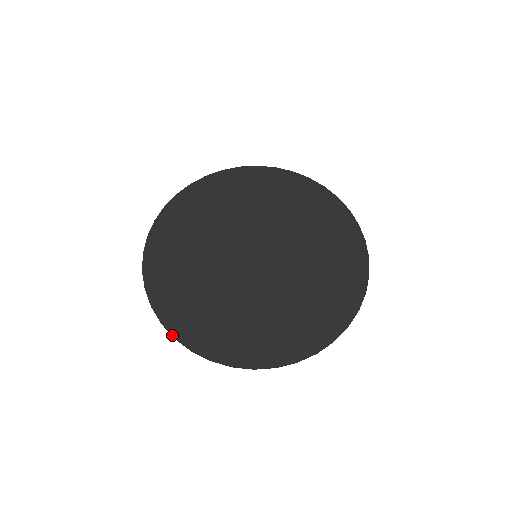
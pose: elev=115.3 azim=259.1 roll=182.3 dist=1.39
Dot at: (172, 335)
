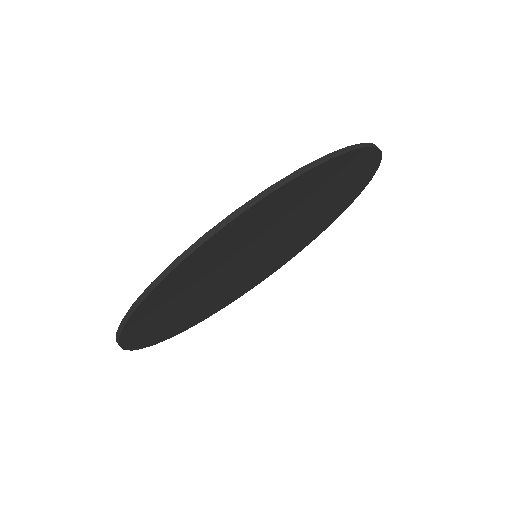
Dot at: (262, 191)
